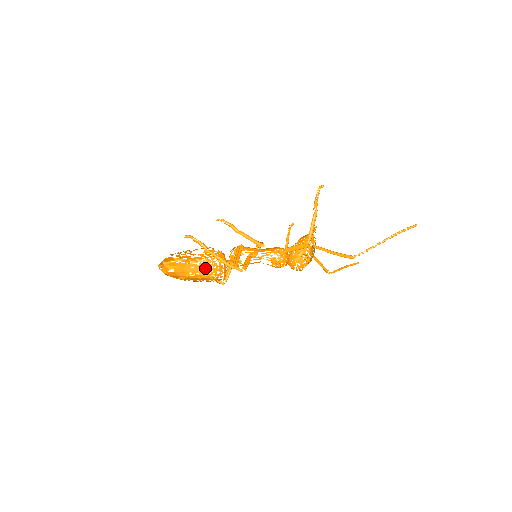
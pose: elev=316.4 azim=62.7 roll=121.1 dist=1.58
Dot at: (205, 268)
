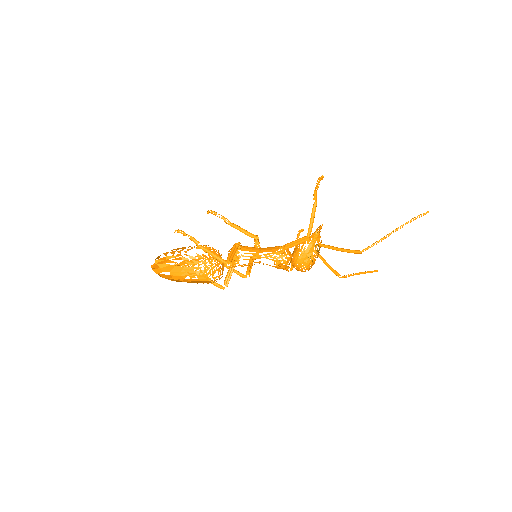
Dot at: occluded
